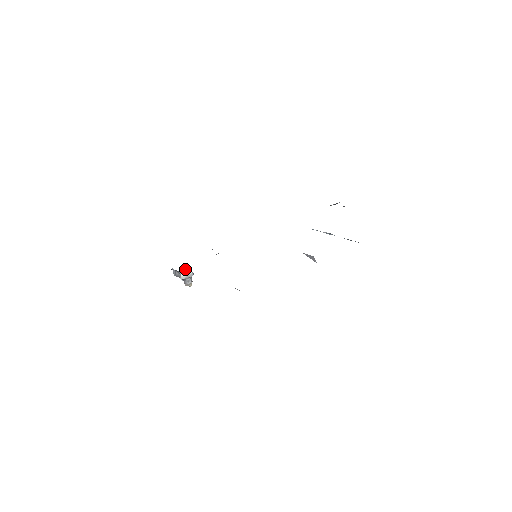
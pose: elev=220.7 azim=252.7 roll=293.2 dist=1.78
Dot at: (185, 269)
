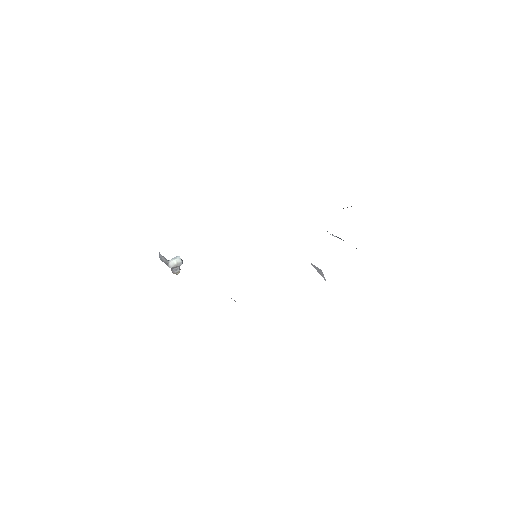
Dot at: (174, 257)
